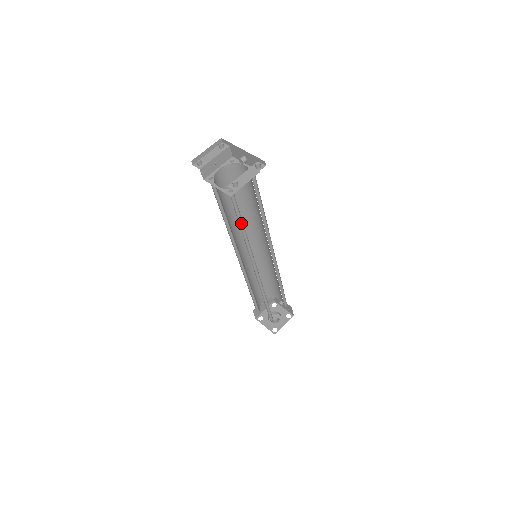
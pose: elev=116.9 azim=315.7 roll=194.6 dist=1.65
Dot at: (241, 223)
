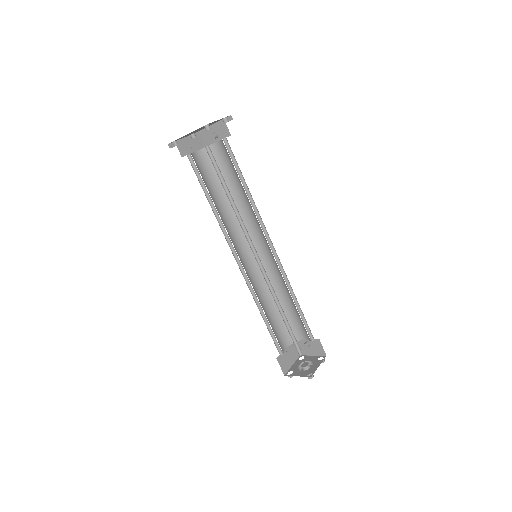
Dot at: (226, 191)
